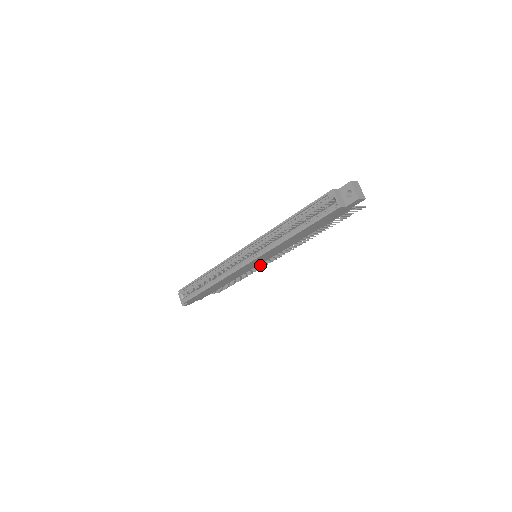
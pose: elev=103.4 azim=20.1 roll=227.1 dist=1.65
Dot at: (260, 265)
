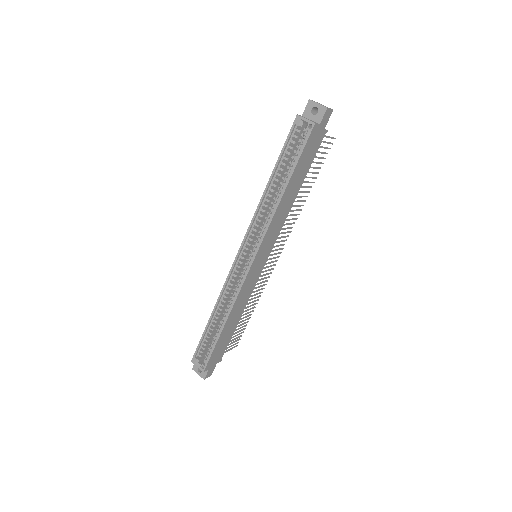
Dot at: (264, 275)
